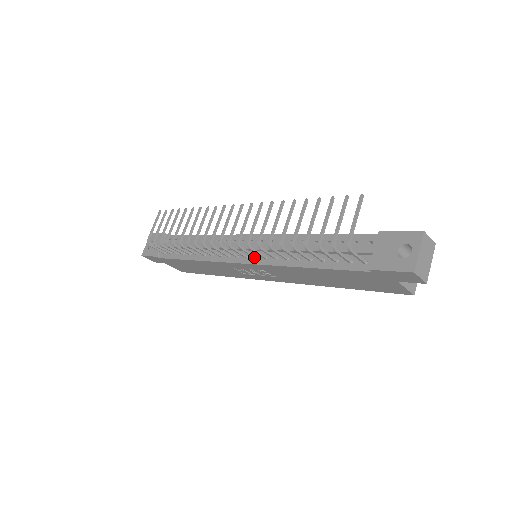
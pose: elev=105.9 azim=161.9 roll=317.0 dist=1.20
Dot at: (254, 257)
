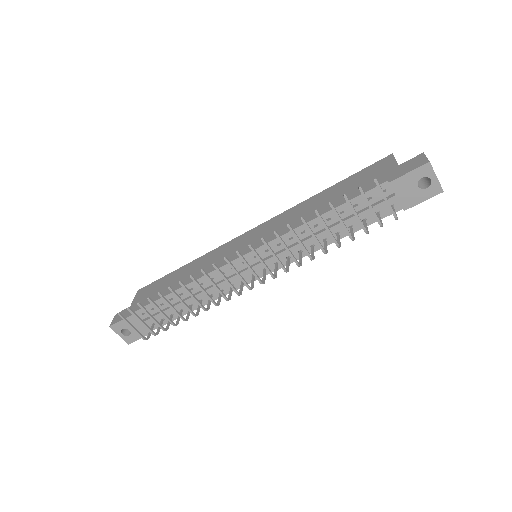
Dot at: (277, 265)
